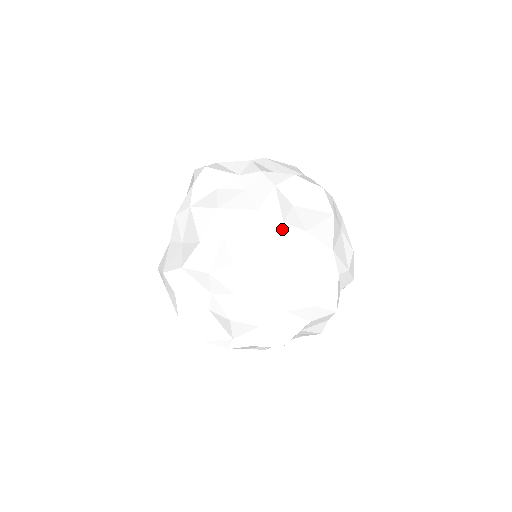
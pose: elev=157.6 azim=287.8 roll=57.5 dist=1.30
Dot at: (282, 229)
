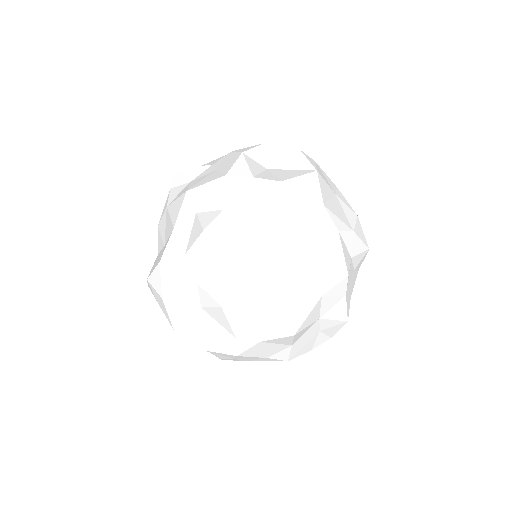
Dot at: (254, 185)
